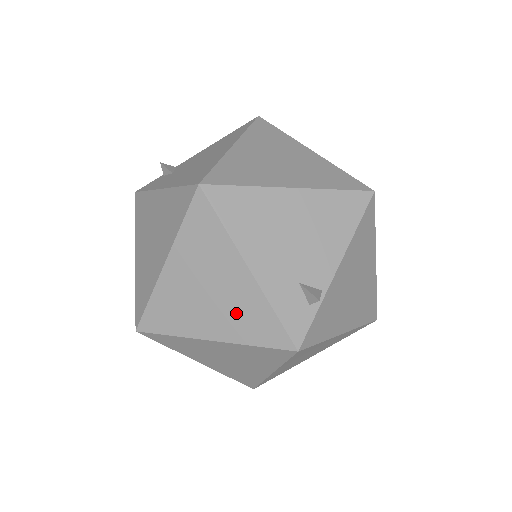
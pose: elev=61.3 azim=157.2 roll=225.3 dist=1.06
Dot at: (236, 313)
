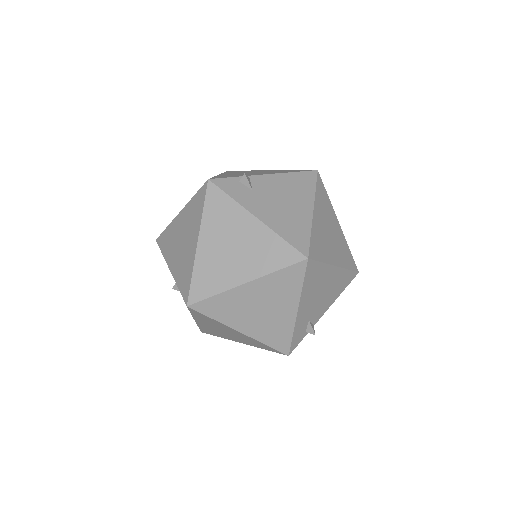
Dot at: (270, 327)
